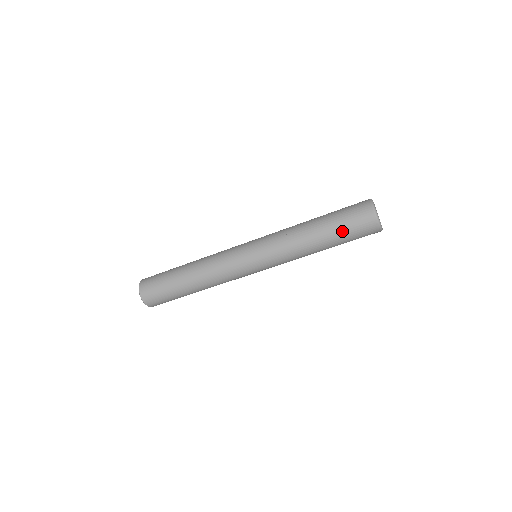
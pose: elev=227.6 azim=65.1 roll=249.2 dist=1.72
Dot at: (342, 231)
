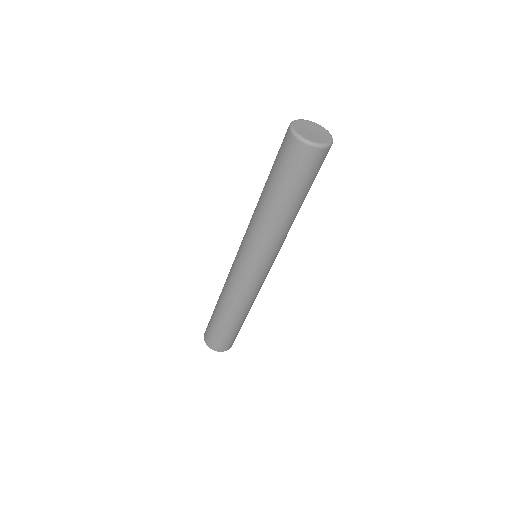
Dot at: (279, 177)
